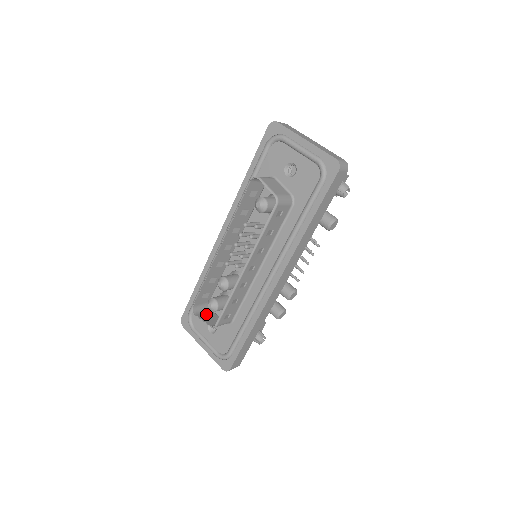
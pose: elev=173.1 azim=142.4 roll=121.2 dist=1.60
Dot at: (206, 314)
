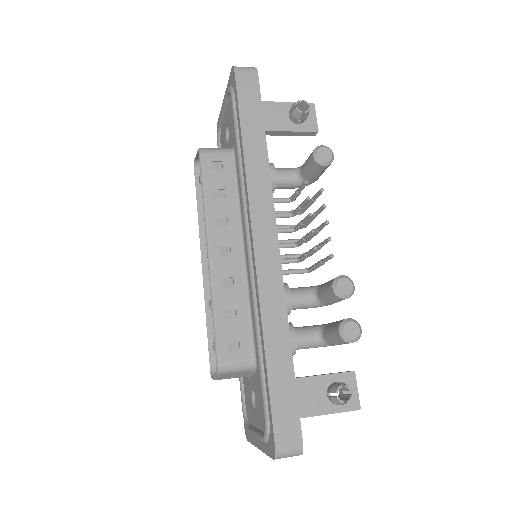
Dot at: occluded
